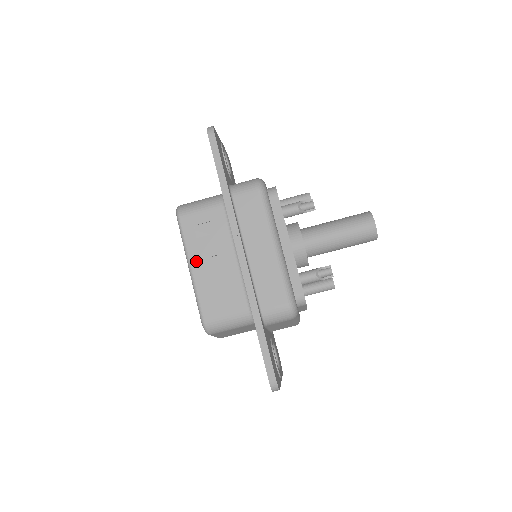
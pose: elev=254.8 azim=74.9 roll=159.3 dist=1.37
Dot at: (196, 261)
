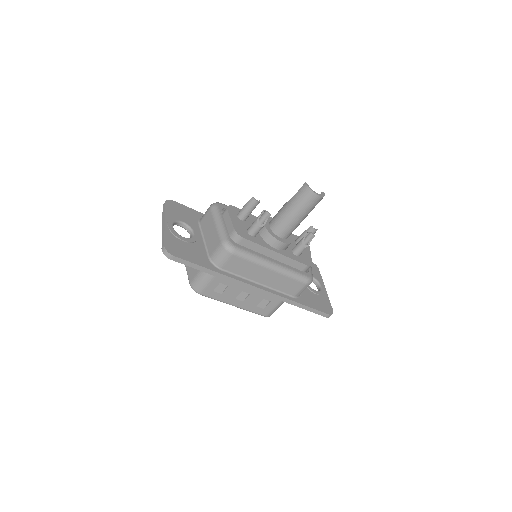
Dot at: (233, 302)
